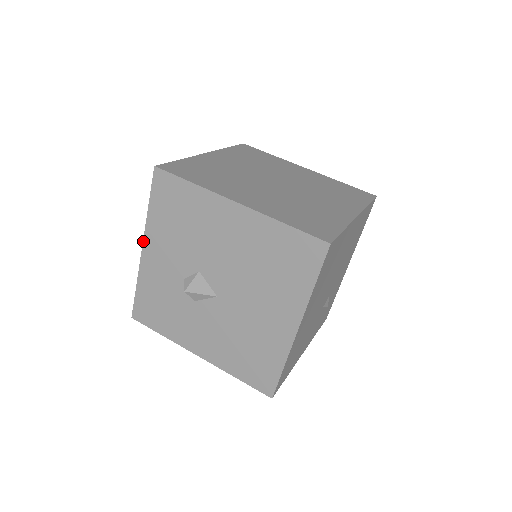
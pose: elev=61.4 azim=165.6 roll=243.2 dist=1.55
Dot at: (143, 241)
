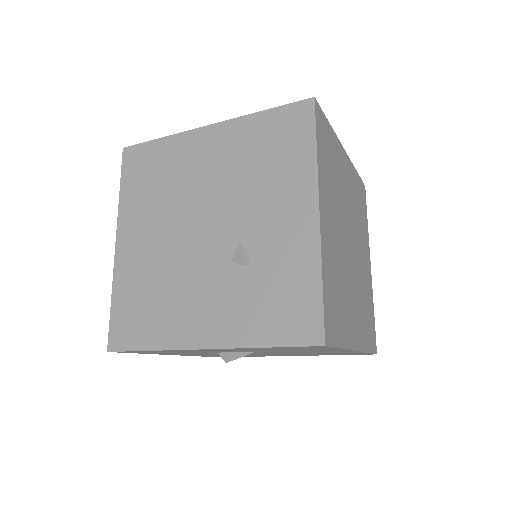
Dot at: occluded
